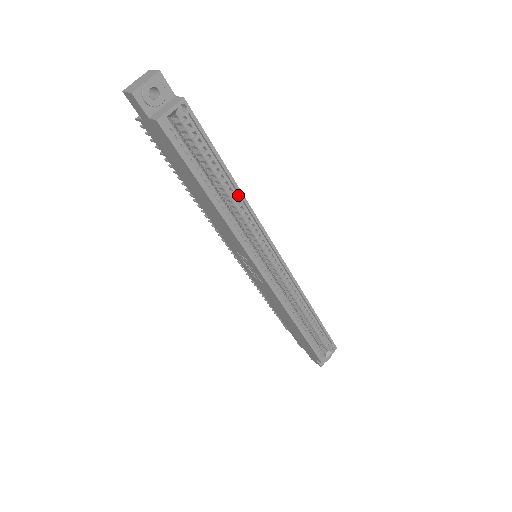
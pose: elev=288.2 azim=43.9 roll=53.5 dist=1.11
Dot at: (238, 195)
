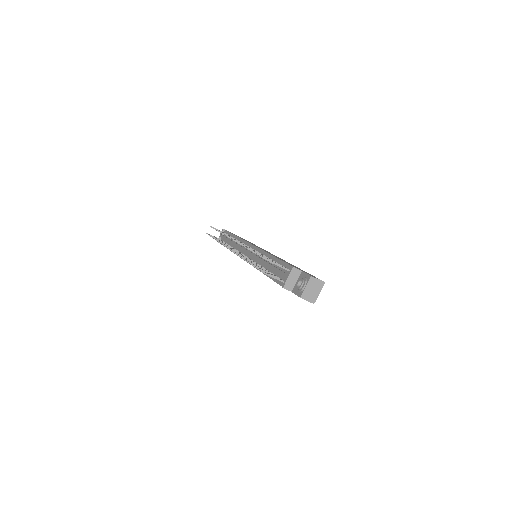
Dot at: occluded
